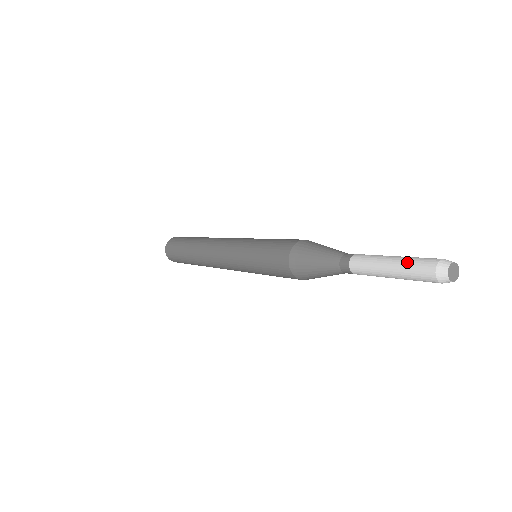
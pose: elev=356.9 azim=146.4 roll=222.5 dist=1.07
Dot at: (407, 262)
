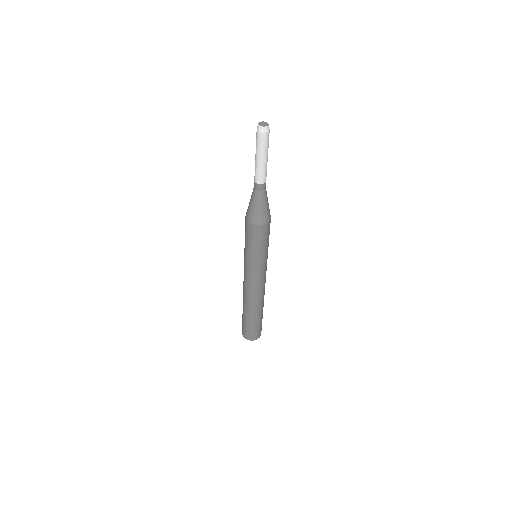
Dot at: (256, 146)
